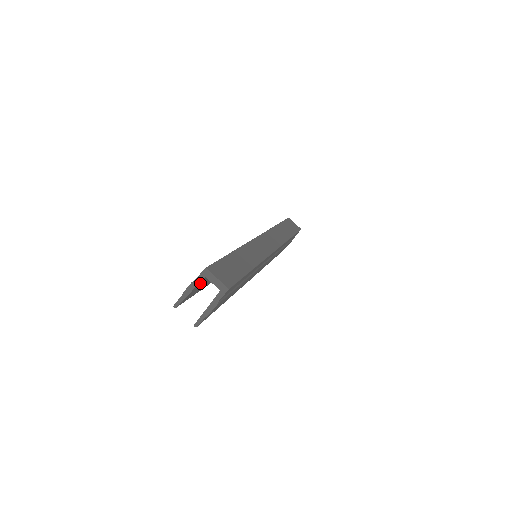
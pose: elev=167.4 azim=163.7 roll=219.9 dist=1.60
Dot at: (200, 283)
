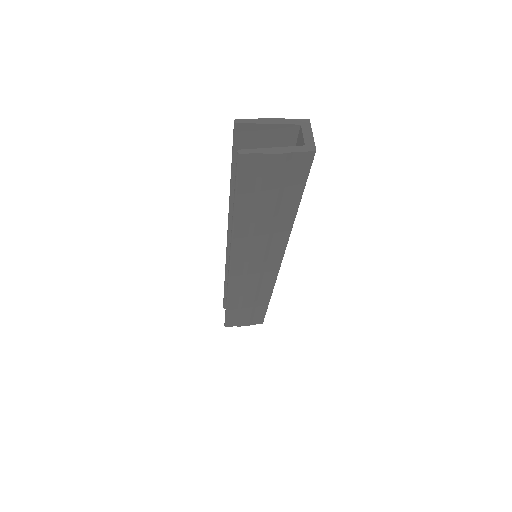
Dot at: (280, 133)
